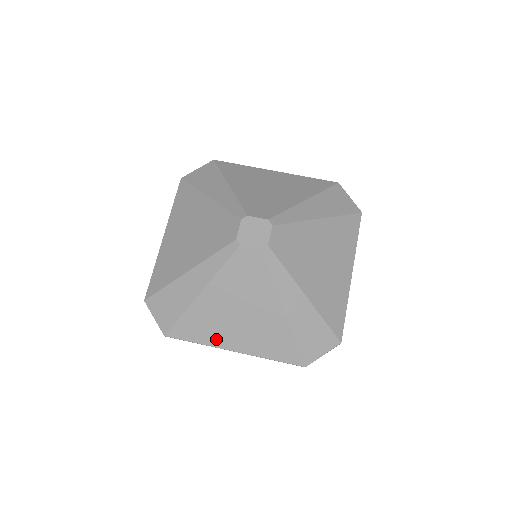
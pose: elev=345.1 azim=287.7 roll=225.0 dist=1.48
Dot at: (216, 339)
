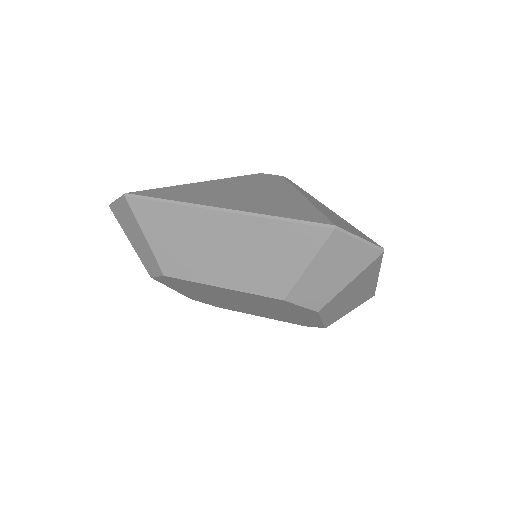
Dot at: (202, 200)
